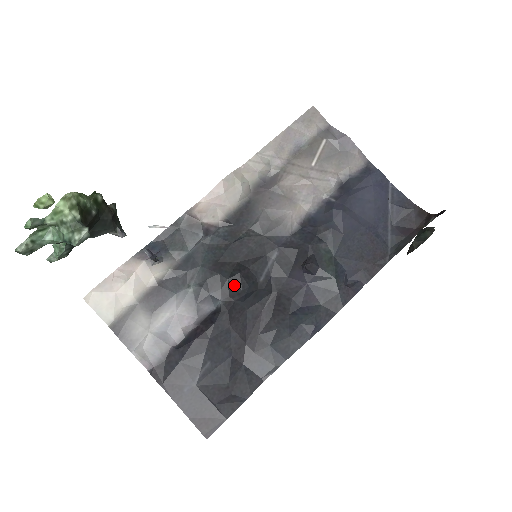
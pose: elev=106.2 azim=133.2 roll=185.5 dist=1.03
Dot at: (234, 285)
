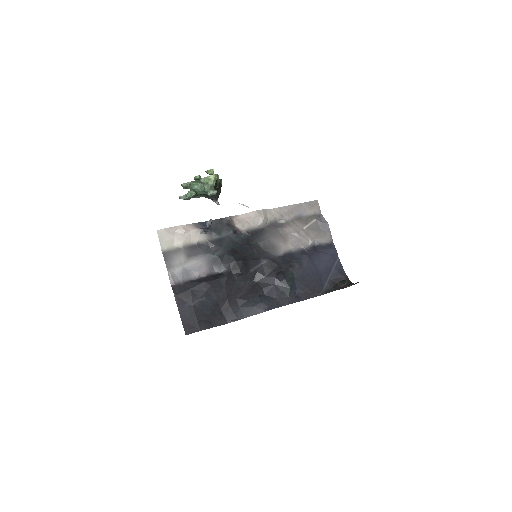
Dot at: (237, 265)
